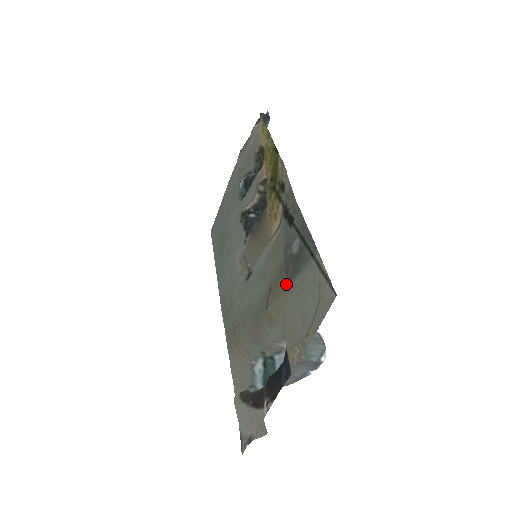
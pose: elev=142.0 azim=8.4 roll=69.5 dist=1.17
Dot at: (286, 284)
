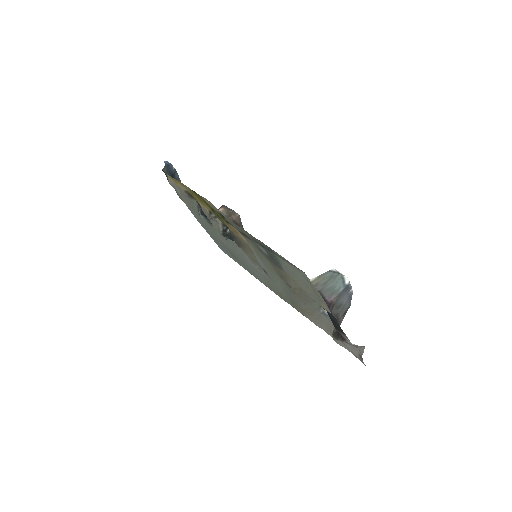
Dot at: (283, 272)
